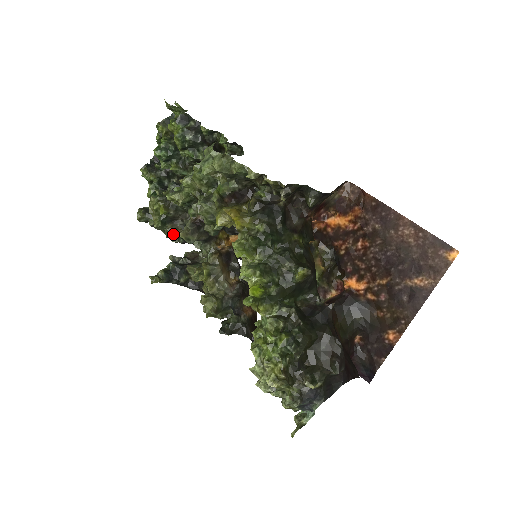
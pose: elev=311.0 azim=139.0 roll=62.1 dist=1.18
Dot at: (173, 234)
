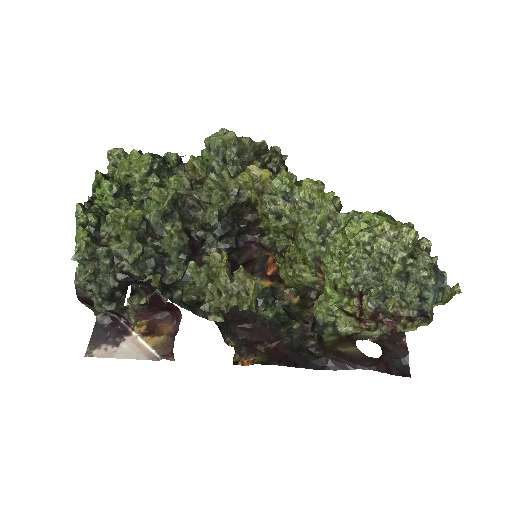
Dot at: (136, 263)
